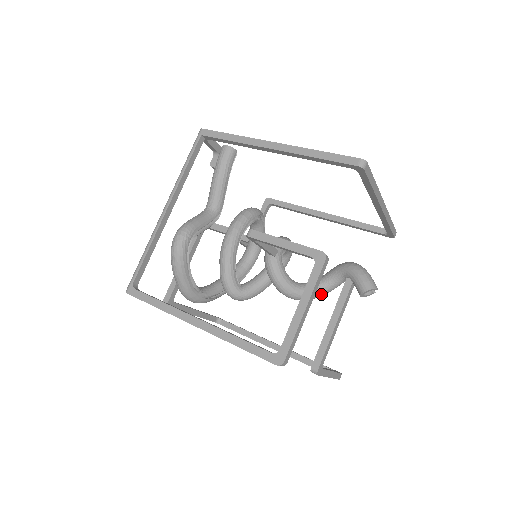
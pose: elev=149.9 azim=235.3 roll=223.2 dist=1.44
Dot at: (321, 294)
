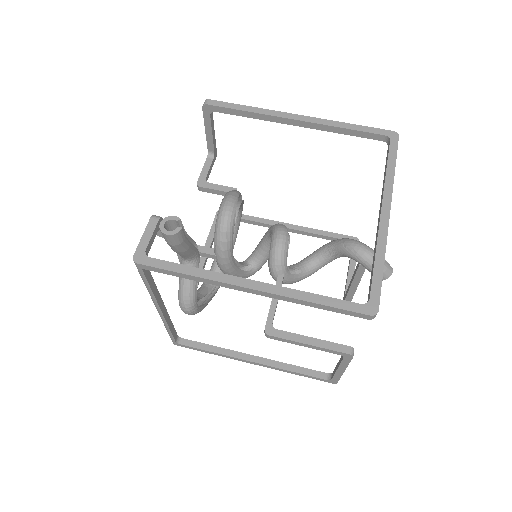
Dot at: occluded
